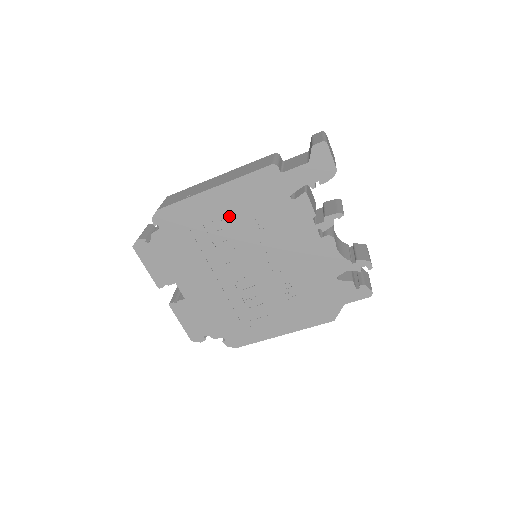
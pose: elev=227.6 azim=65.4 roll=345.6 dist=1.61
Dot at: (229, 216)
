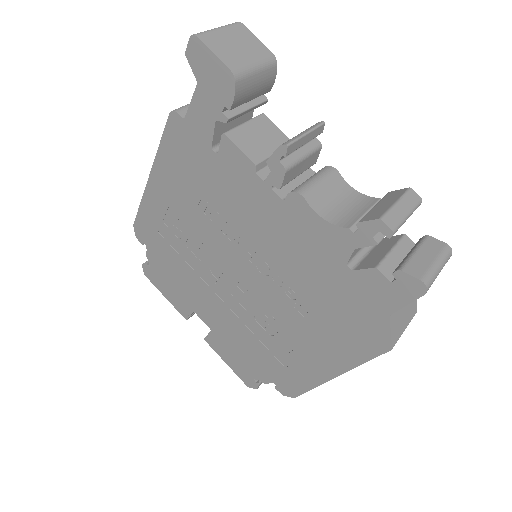
Dot at: (181, 208)
